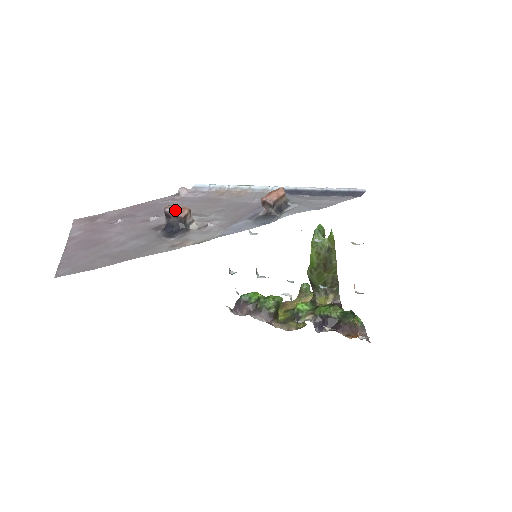
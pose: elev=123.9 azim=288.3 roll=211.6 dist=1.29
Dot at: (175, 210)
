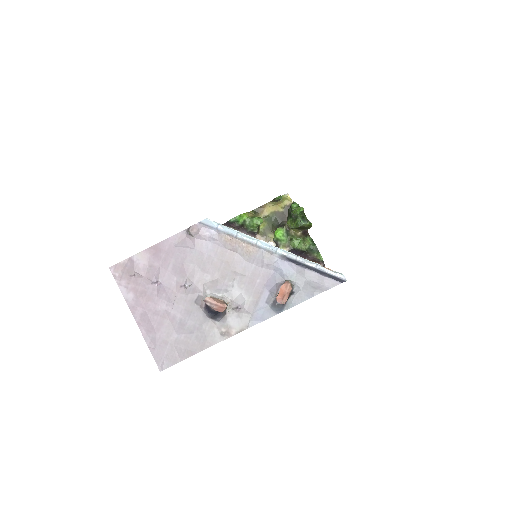
Dot at: (215, 308)
